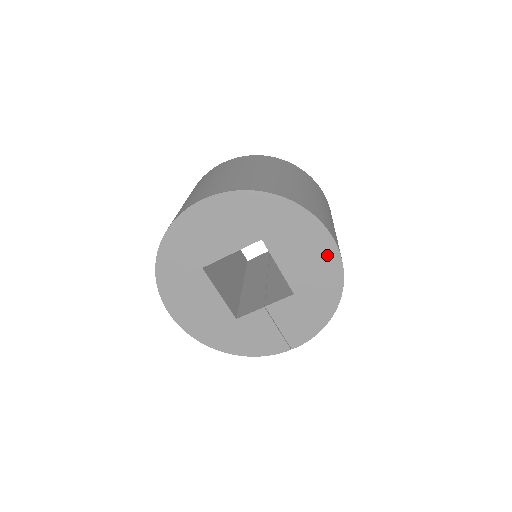
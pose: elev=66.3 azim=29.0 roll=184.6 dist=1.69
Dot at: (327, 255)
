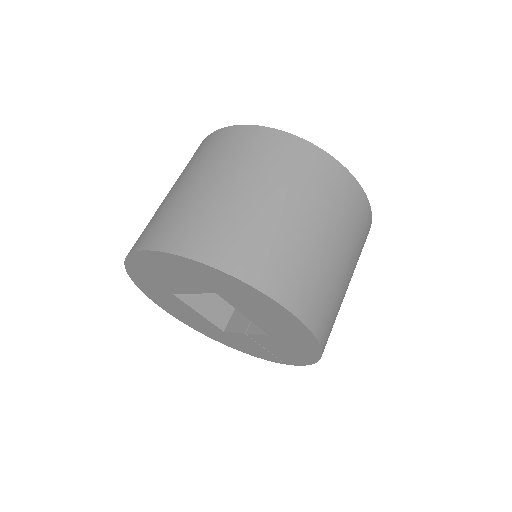
Dot at: (292, 324)
